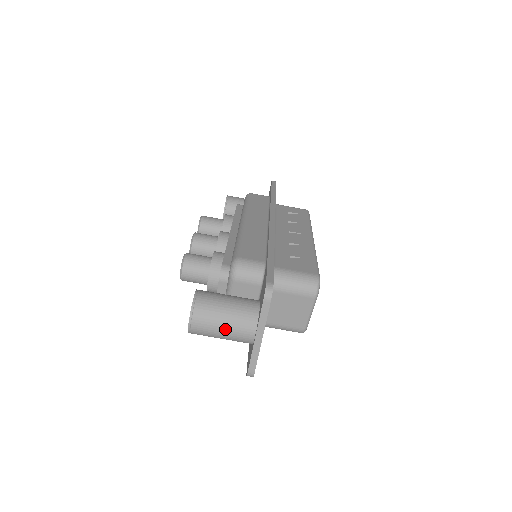
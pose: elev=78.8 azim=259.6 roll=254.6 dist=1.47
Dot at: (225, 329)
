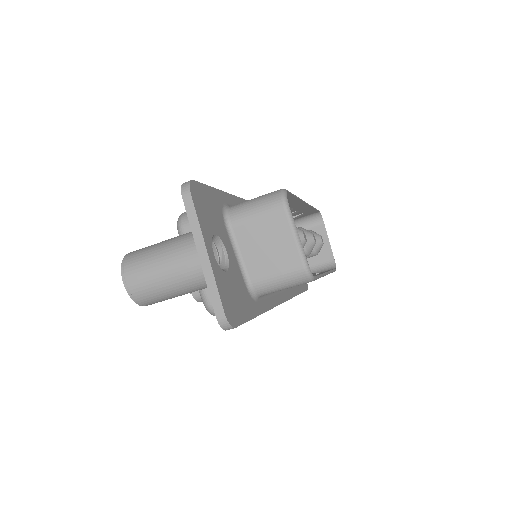
Dot at: (164, 266)
